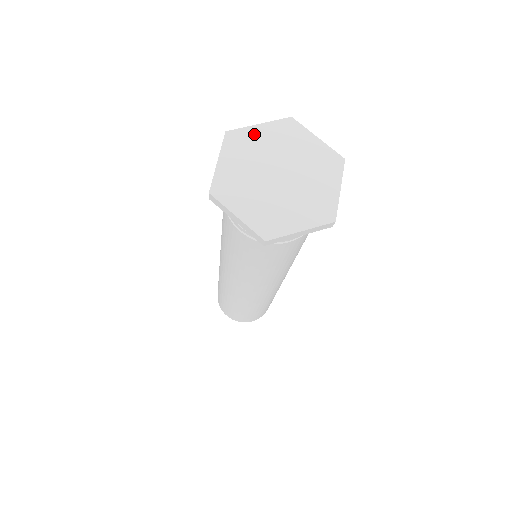
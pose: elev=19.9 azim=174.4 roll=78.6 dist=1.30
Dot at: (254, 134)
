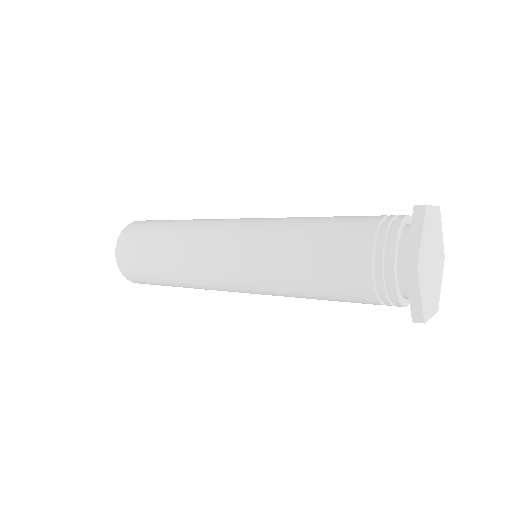
Dot at: (432, 215)
